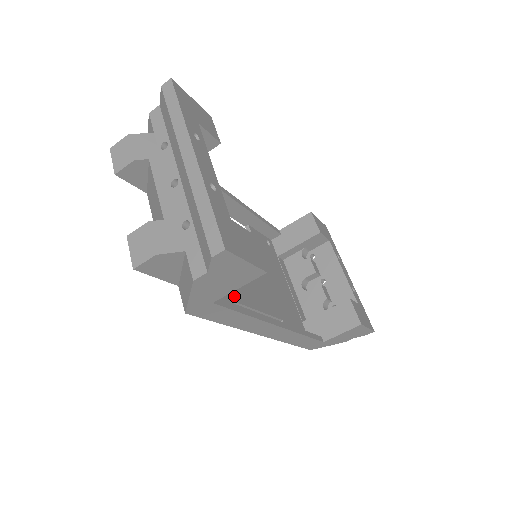
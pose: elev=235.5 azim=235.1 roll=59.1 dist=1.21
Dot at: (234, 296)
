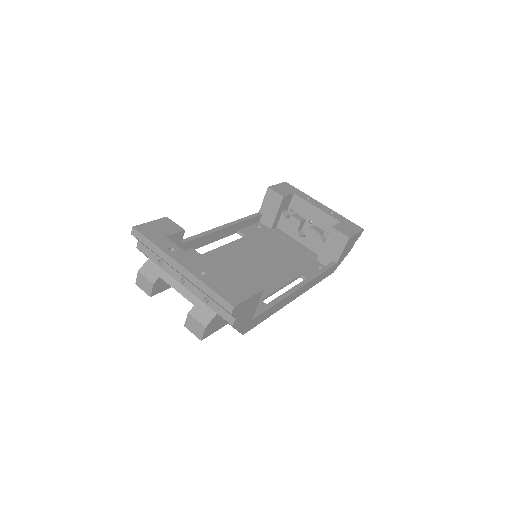
Dot at: occluded
